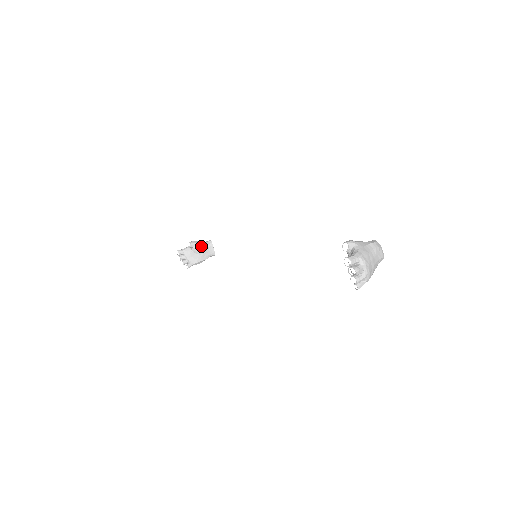
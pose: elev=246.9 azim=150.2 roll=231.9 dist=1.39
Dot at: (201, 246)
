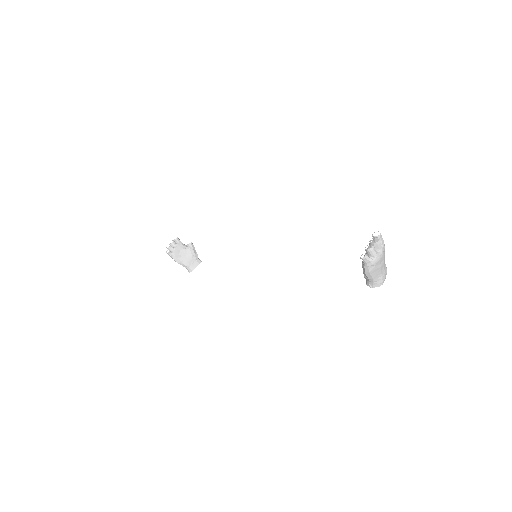
Dot at: (195, 253)
